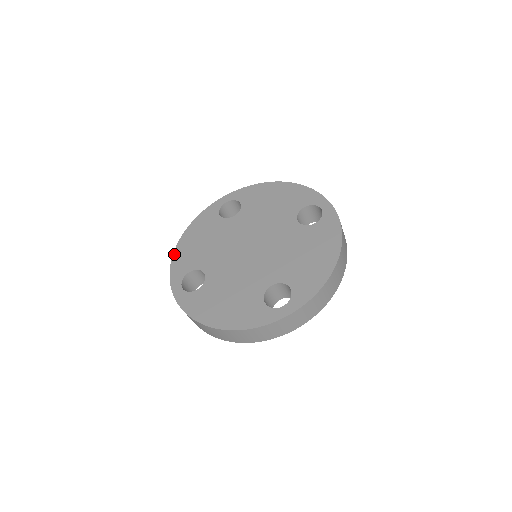
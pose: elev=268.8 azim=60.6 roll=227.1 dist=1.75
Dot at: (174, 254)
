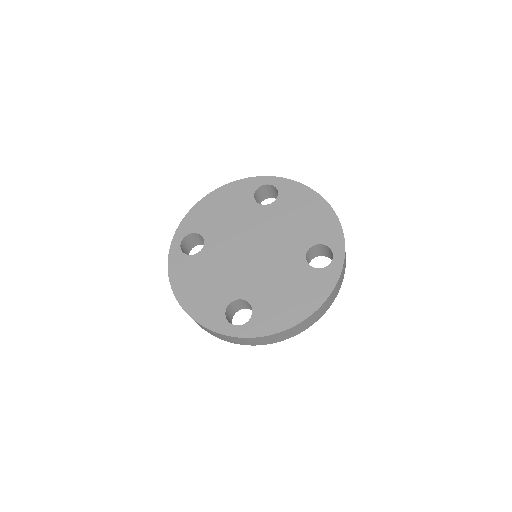
Dot at: (190, 314)
